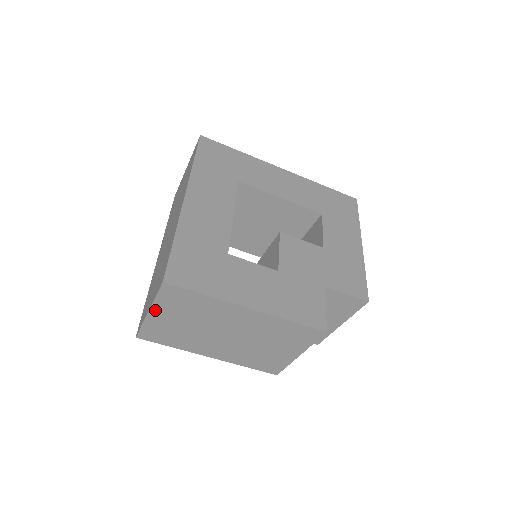
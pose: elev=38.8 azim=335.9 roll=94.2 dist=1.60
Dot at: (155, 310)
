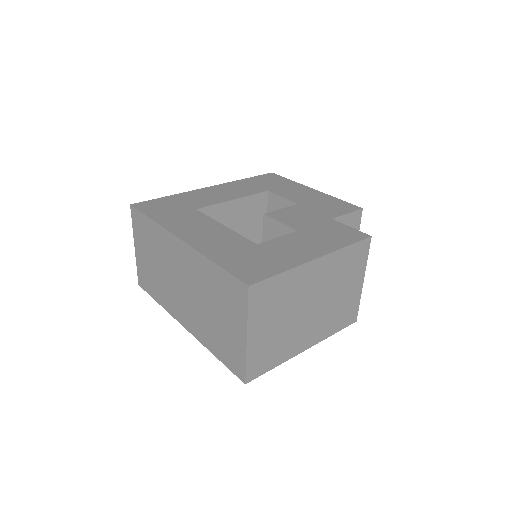
Dot at: (251, 330)
